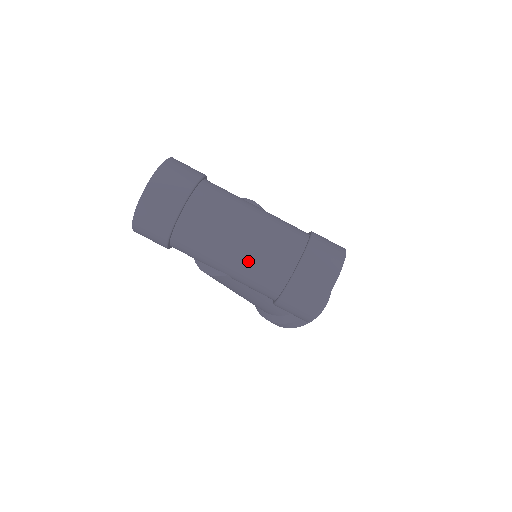
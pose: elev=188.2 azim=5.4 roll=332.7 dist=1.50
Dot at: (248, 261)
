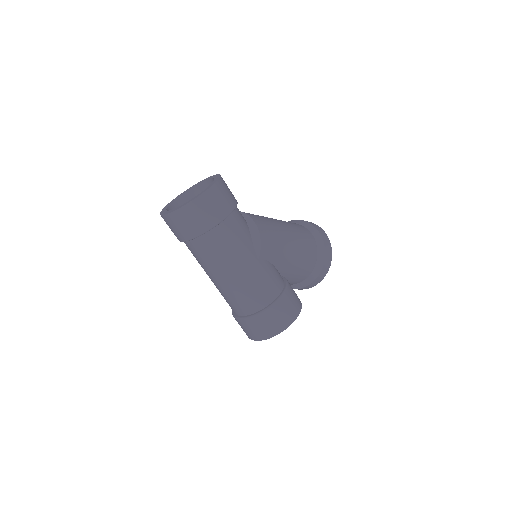
Dot at: (219, 290)
